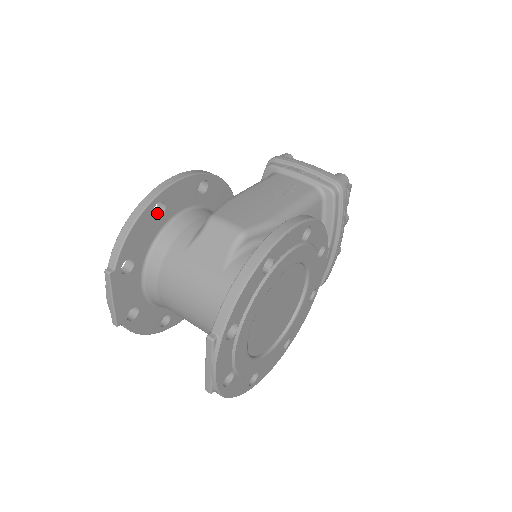
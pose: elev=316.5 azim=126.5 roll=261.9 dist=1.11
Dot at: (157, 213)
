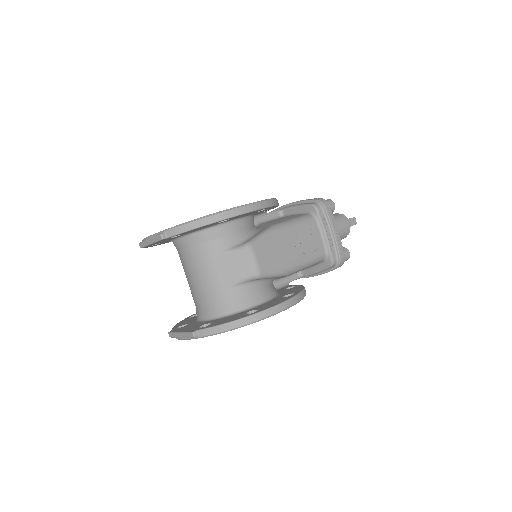
Dot at: occluded
